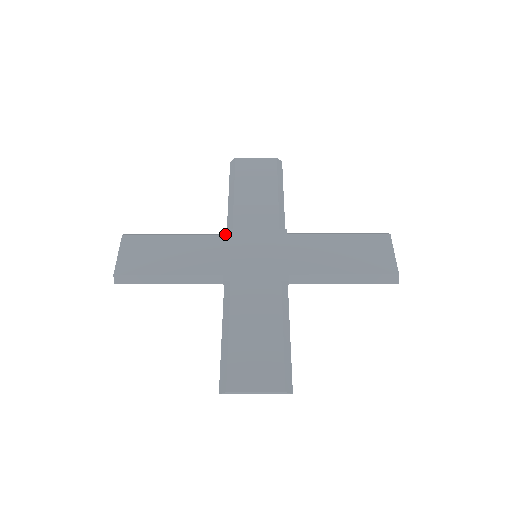
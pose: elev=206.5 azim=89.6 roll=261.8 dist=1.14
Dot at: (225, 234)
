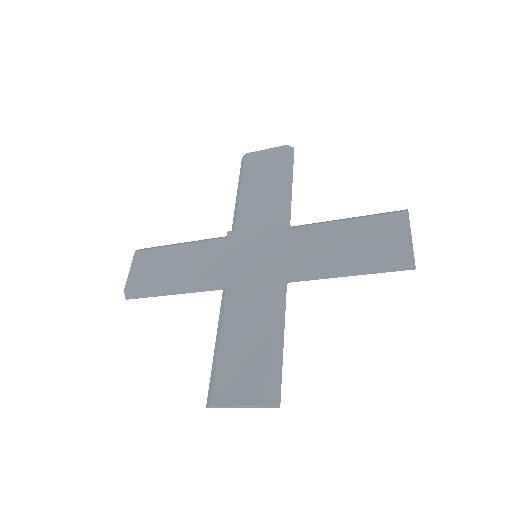
Dot at: (226, 237)
